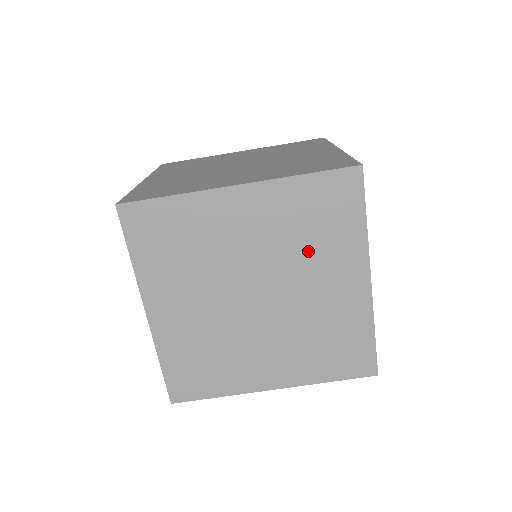
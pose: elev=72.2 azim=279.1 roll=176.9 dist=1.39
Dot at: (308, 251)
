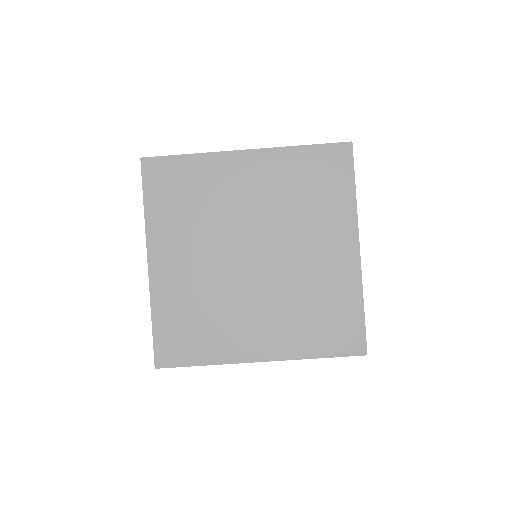
Dot at: (303, 215)
